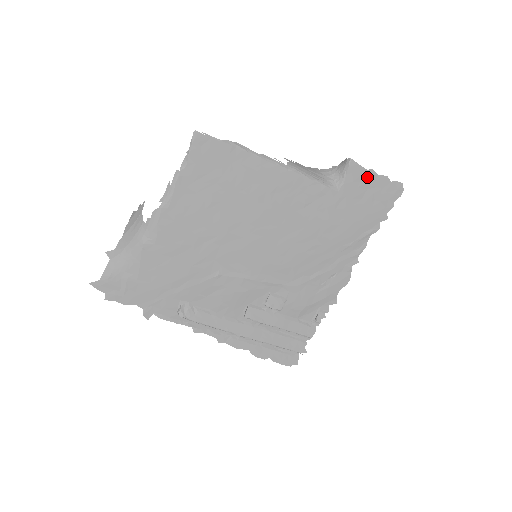
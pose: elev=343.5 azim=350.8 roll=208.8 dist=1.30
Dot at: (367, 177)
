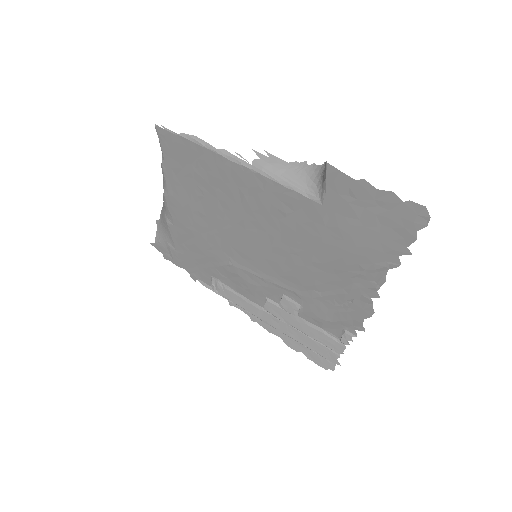
Dot at: (359, 190)
